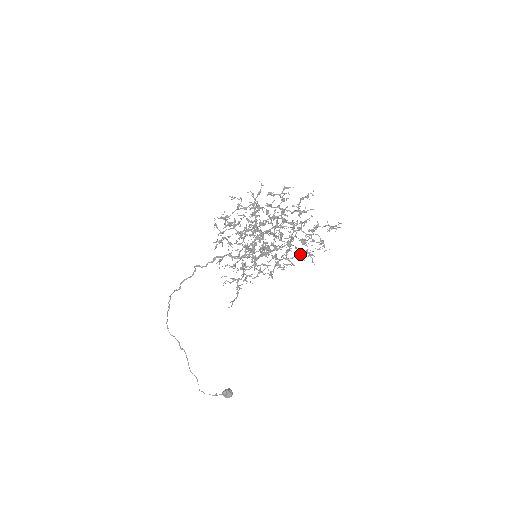
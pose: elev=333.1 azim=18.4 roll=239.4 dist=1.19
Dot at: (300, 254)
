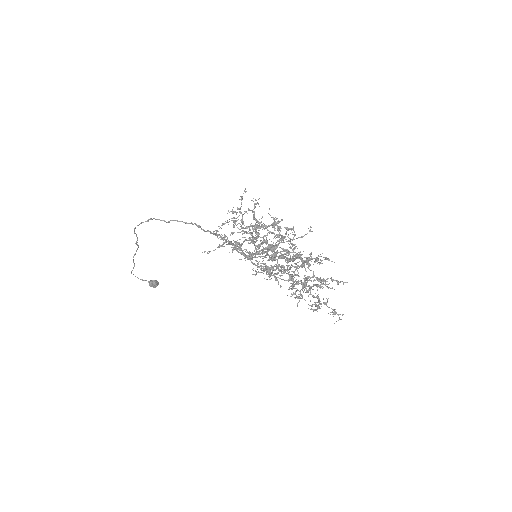
Dot at: (293, 294)
